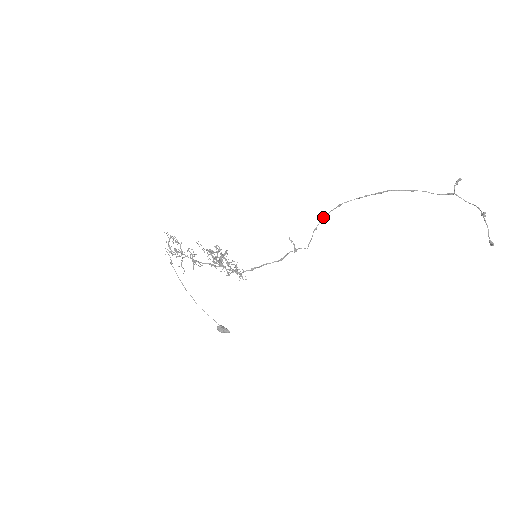
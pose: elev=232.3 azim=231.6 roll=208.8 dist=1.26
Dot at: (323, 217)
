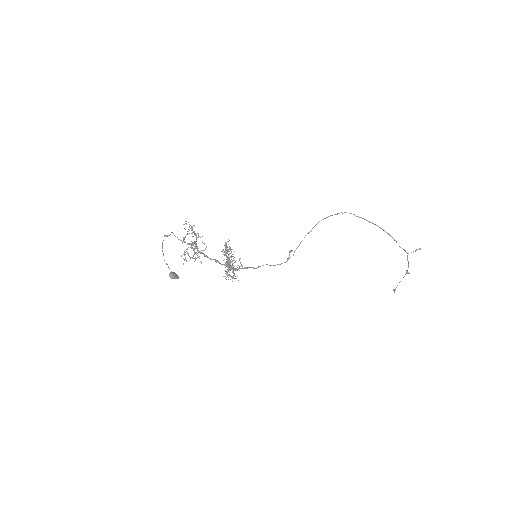
Dot at: occluded
